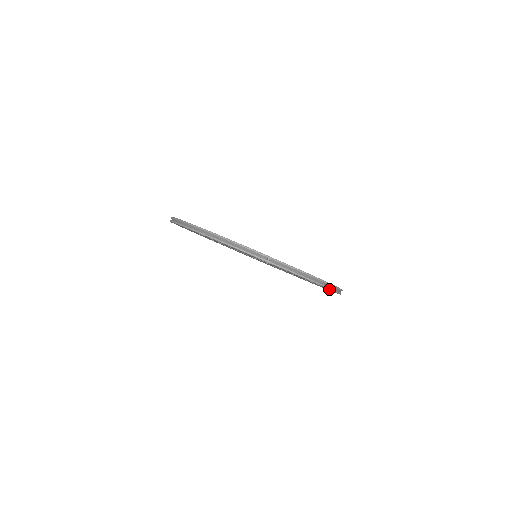
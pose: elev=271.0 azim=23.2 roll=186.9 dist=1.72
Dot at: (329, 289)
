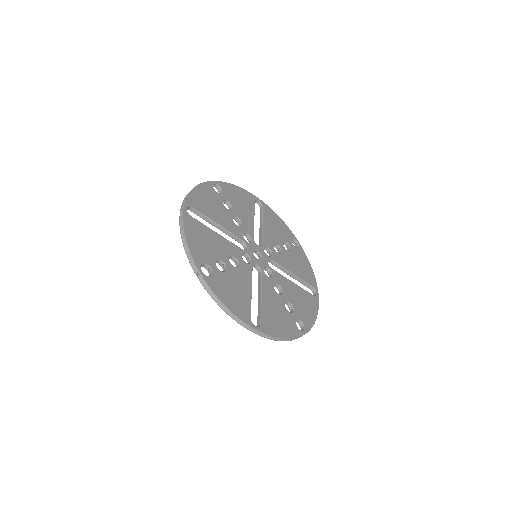
Dot at: (251, 331)
